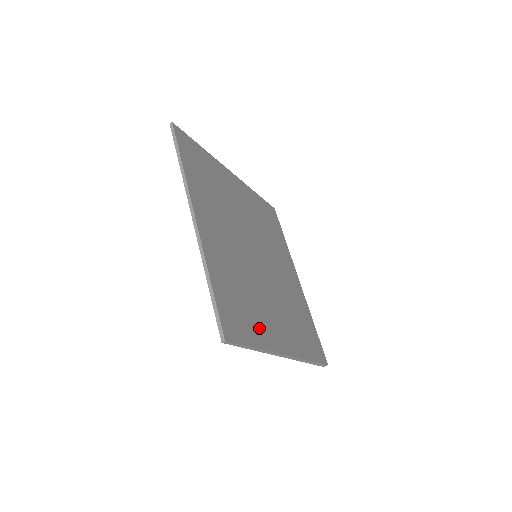
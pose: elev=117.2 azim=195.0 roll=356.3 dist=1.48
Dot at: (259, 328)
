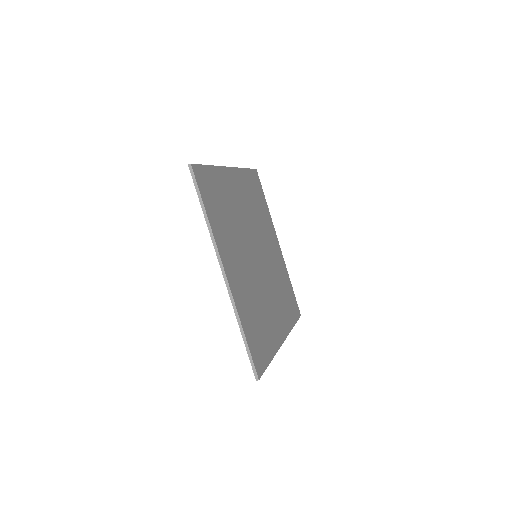
Dot at: (269, 339)
